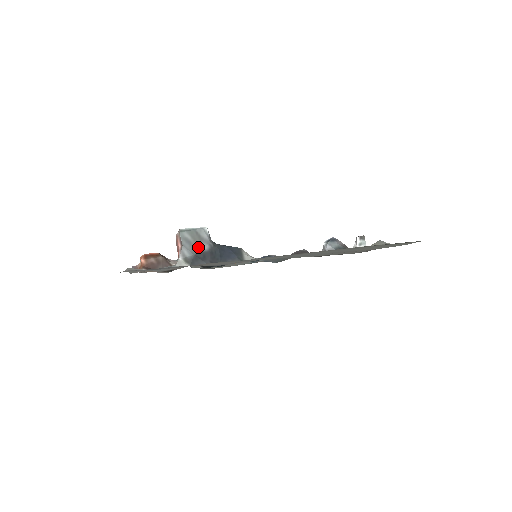
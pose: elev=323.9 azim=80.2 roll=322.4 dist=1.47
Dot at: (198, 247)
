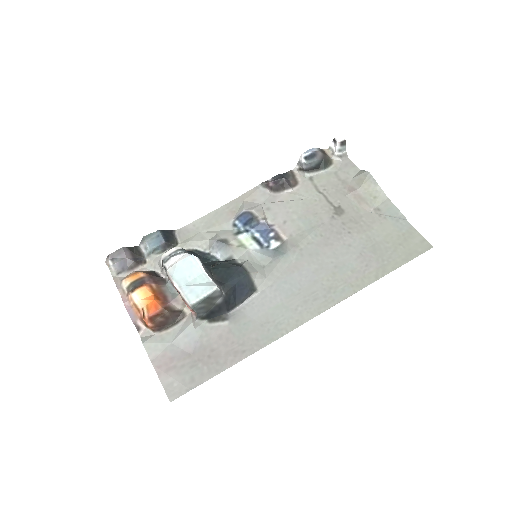
Dot at: (212, 304)
